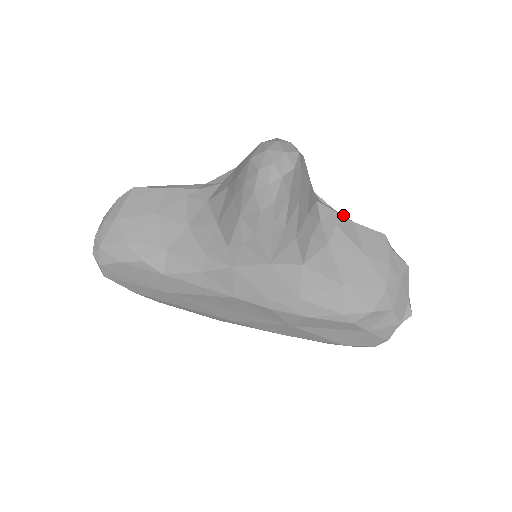
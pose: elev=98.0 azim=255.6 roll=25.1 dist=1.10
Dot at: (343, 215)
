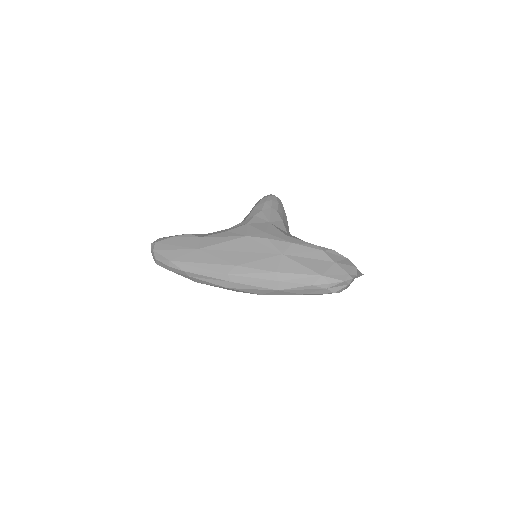
Dot at: occluded
